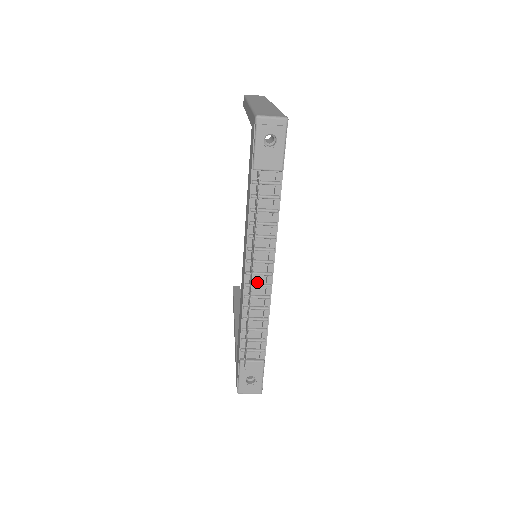
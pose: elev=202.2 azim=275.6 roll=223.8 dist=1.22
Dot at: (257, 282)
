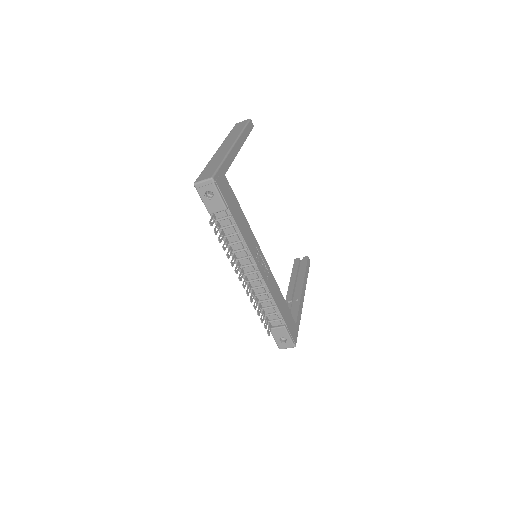
Dot at: (252, 278)
